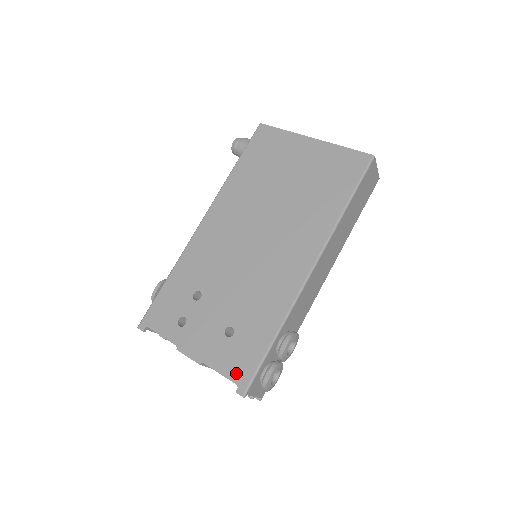
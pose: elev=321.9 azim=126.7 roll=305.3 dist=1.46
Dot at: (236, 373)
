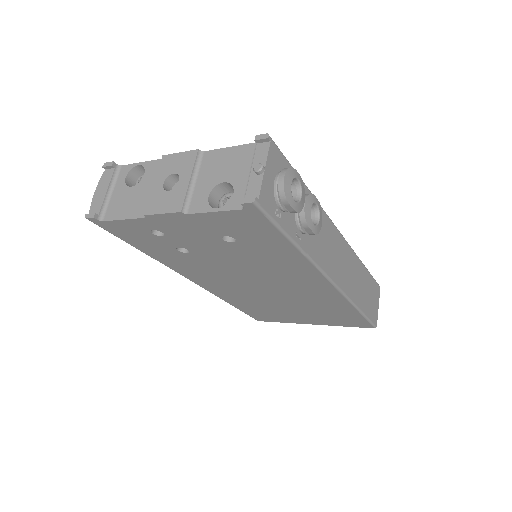
Dot at: occluded
